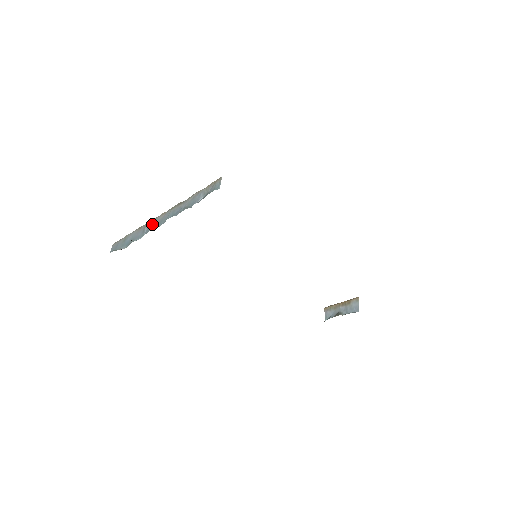
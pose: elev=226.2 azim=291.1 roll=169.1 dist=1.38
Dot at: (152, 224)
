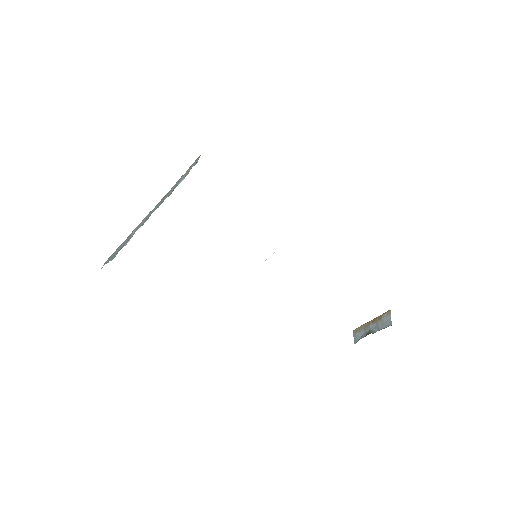
Dot at: (138, 226)
